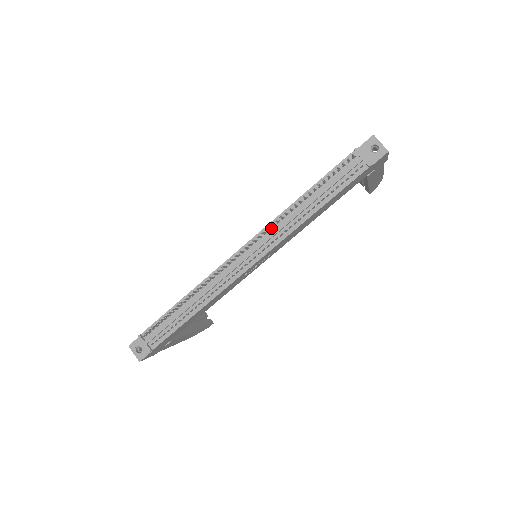
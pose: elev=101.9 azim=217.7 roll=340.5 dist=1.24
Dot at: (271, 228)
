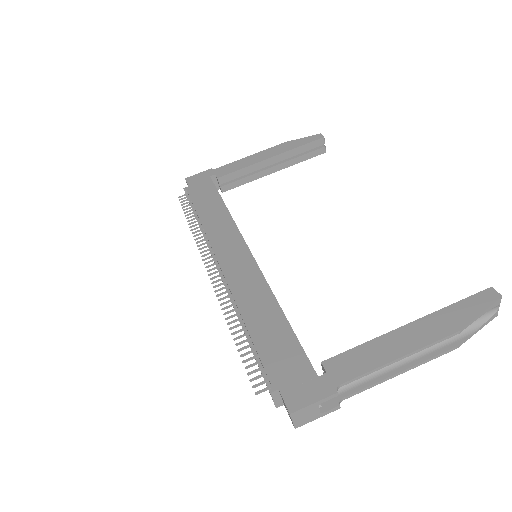
Dot at: (231, 292)
